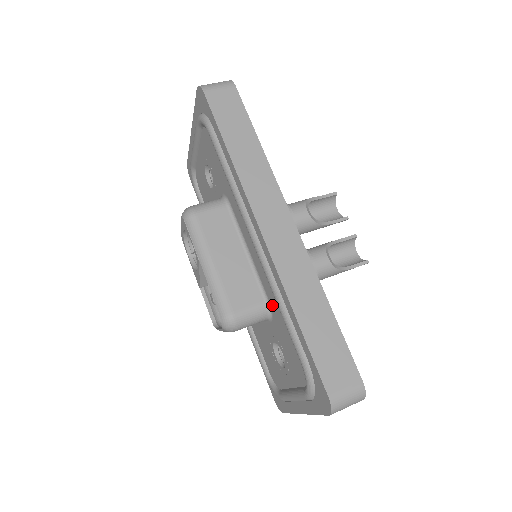
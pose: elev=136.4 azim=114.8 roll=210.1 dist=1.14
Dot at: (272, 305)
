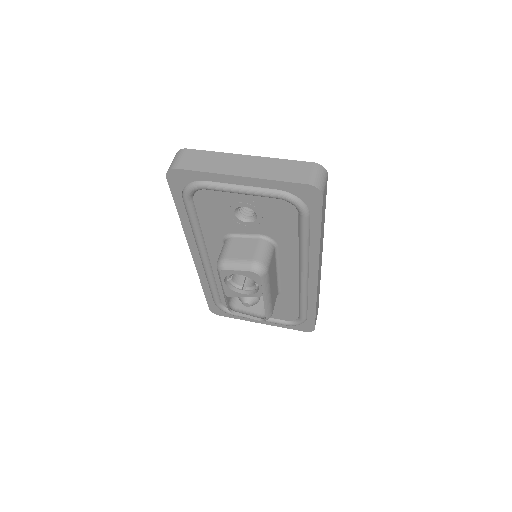
Dot at: (284, 294)
